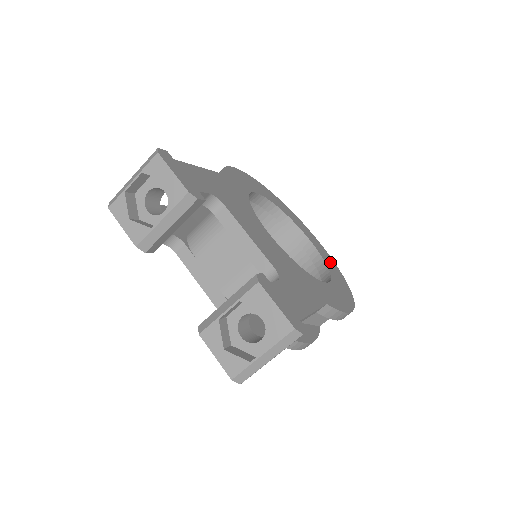
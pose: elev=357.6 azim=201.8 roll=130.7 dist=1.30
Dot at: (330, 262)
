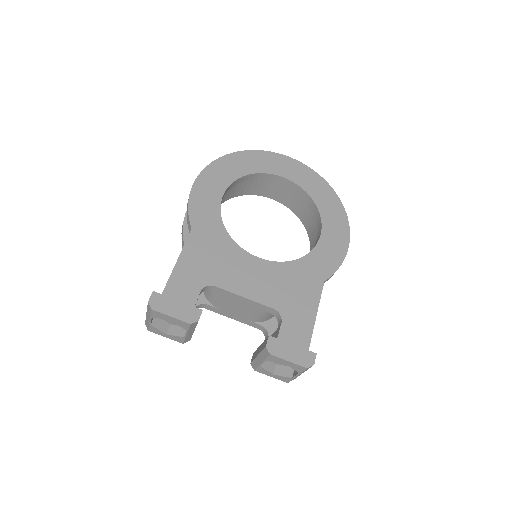
Dot at: (315, 185)
